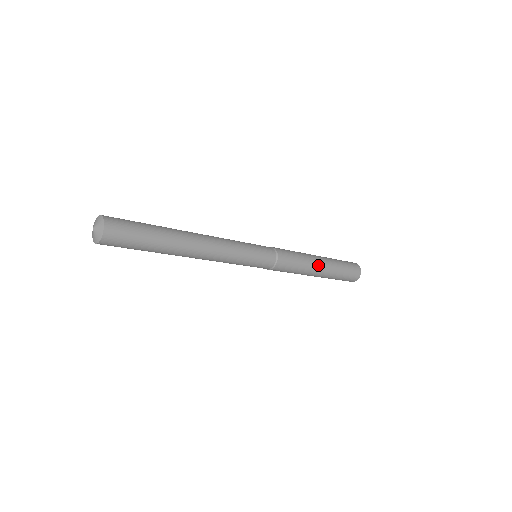
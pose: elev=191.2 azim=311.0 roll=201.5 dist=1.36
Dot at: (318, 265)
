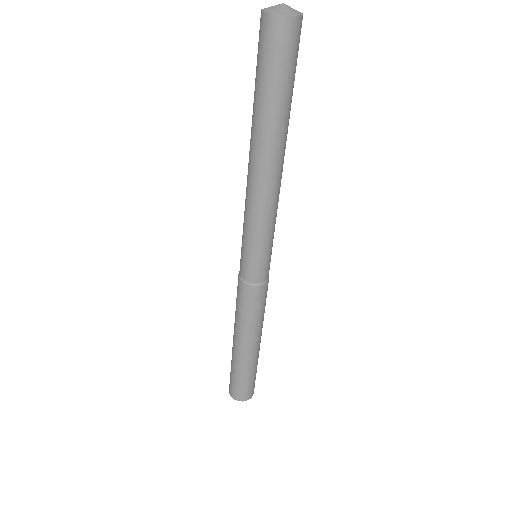
Dot at: (260, 337)
